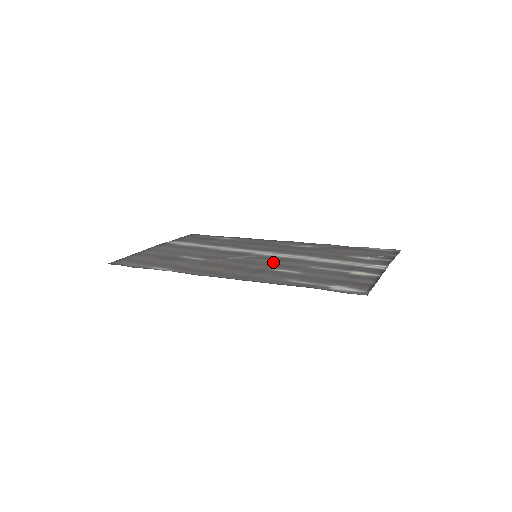
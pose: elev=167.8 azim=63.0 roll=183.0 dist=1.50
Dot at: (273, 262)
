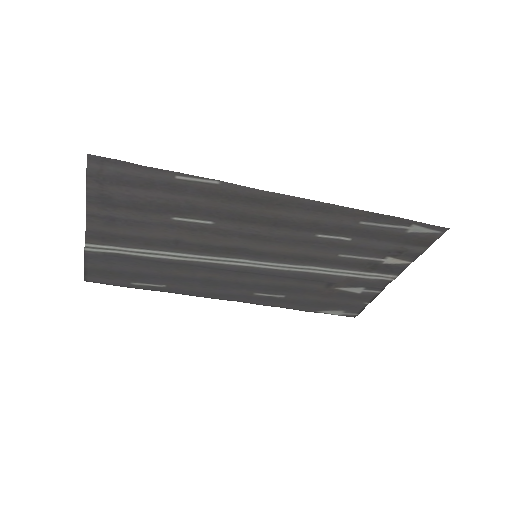
Dot at: (295, 249)
